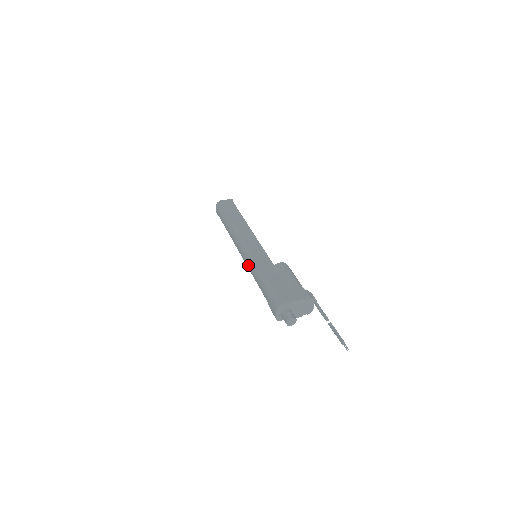
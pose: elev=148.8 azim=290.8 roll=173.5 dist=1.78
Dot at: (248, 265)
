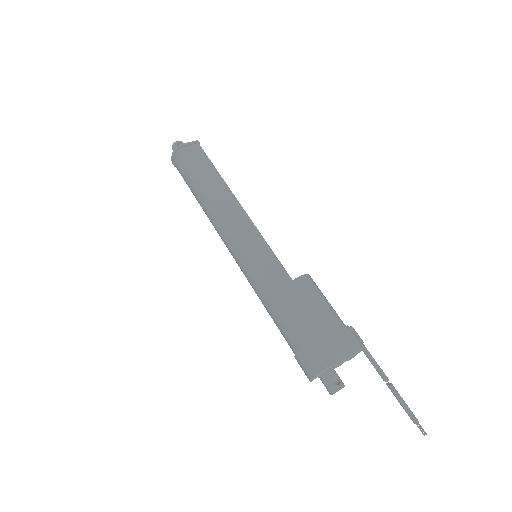
Dot at: (248, 277)
